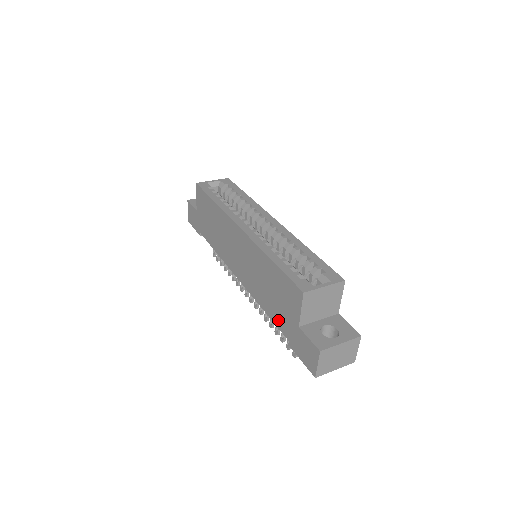
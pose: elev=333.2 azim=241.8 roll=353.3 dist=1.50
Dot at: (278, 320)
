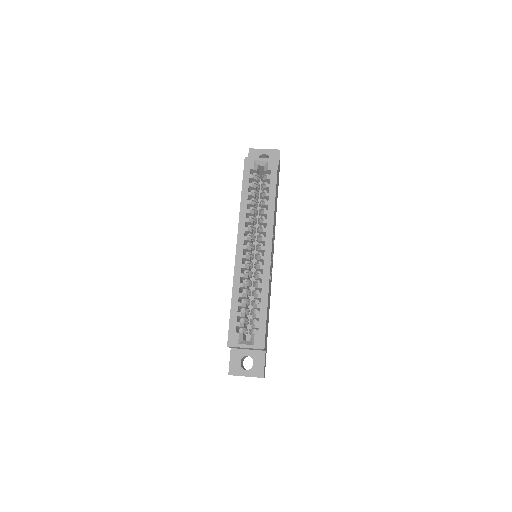
Dot at: occluded
